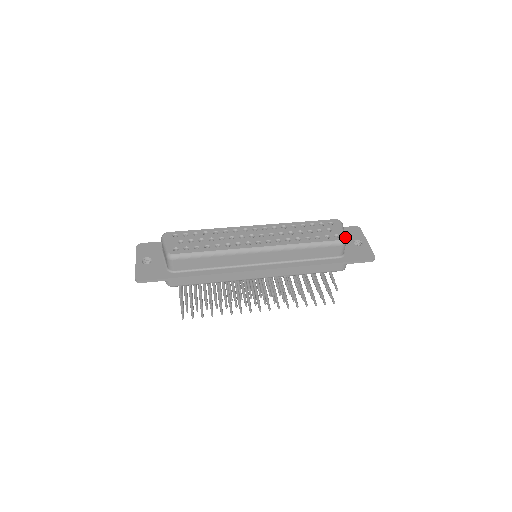
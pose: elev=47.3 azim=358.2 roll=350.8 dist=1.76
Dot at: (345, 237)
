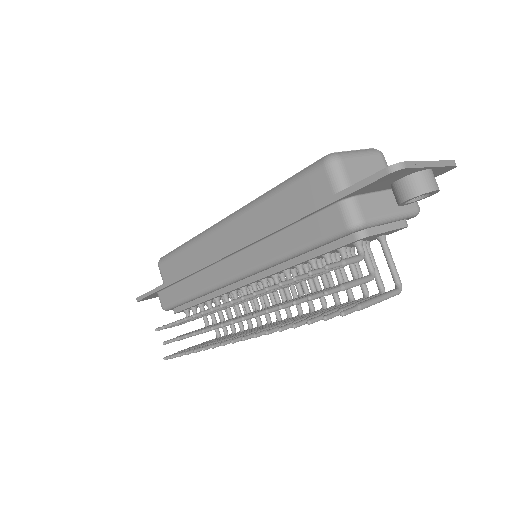
Dot at: (345, 155)
